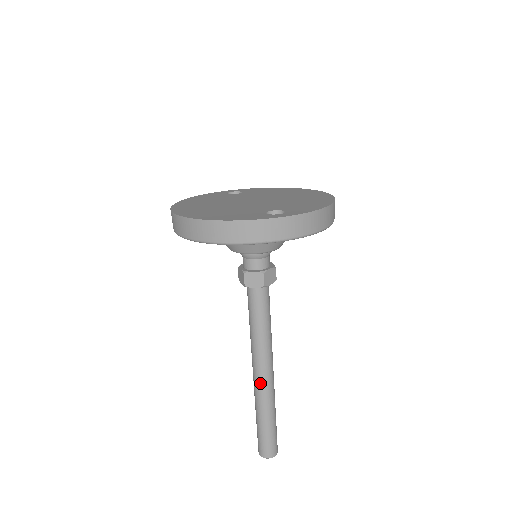
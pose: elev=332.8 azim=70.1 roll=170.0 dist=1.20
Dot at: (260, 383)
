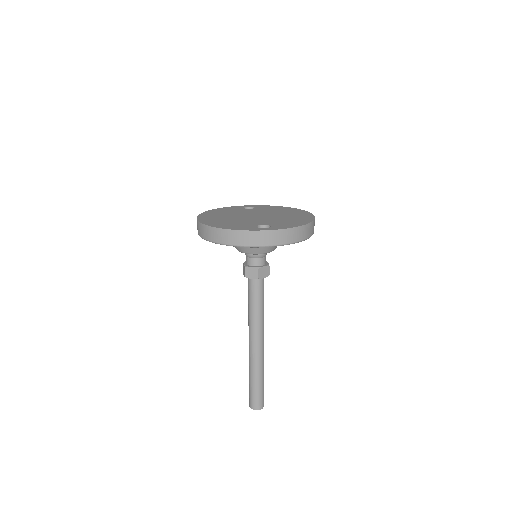
Dot at: (252, 351)
